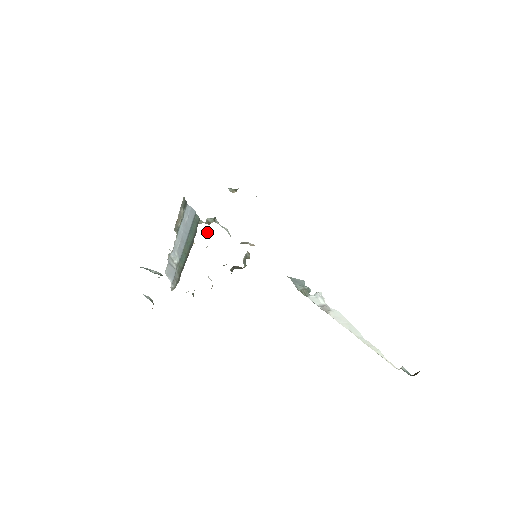
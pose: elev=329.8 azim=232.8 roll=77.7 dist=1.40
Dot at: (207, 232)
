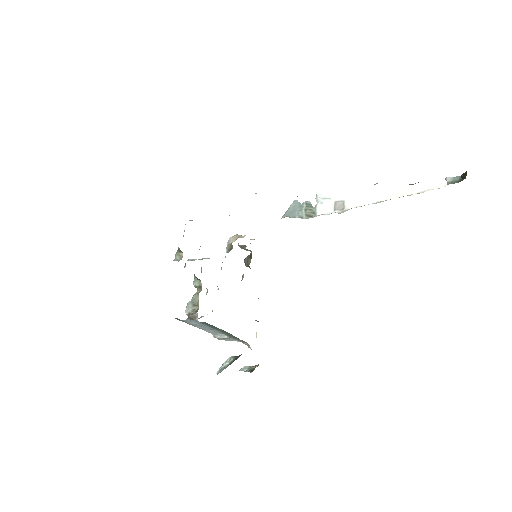
Dot at: occluded
